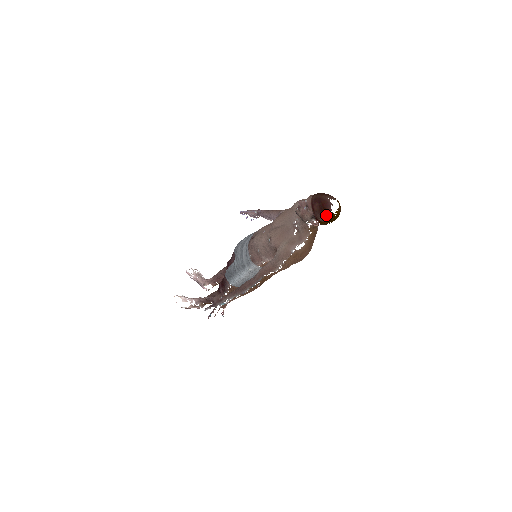
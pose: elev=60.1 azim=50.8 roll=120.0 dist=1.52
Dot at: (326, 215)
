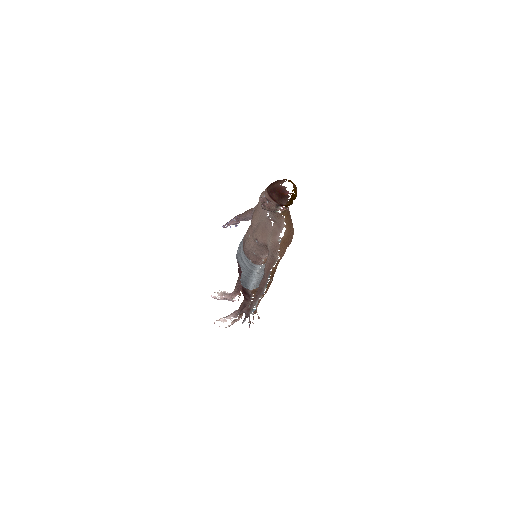
Dot at: (286, 198)
